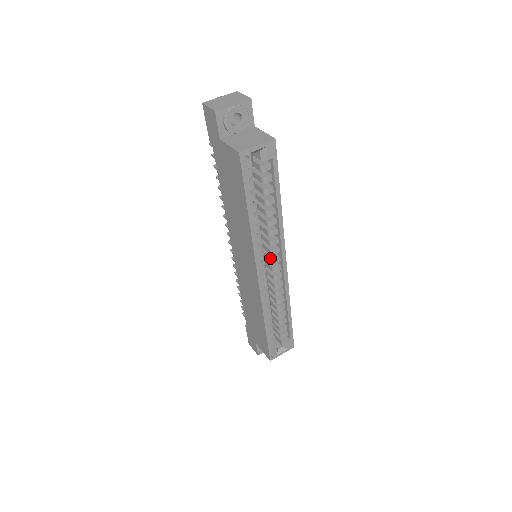
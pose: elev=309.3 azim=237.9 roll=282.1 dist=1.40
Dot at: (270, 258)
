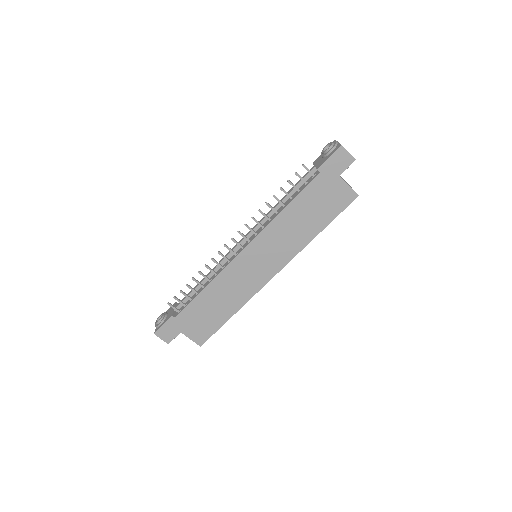
Dot at: occluded
